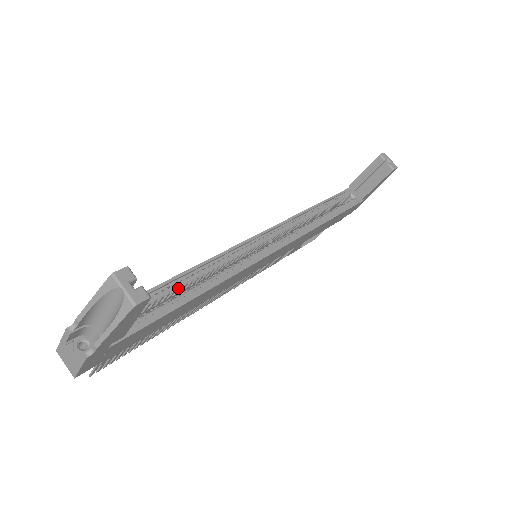
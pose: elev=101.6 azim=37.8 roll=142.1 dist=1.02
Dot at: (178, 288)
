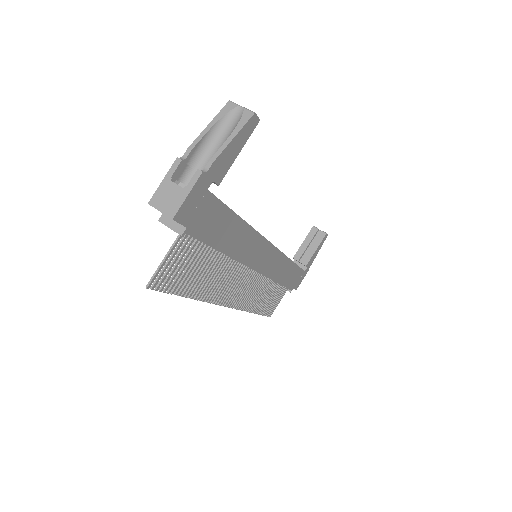
Dot at: occluded
